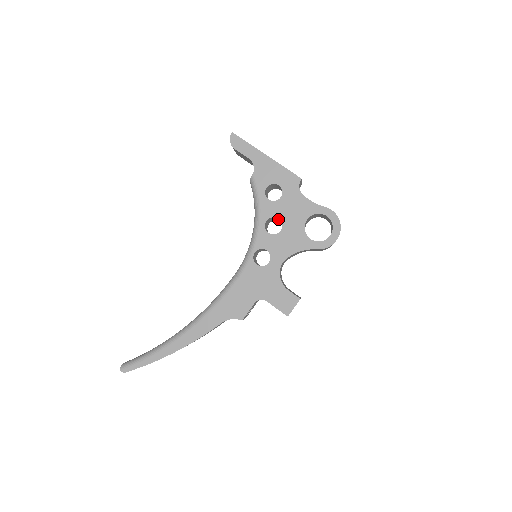
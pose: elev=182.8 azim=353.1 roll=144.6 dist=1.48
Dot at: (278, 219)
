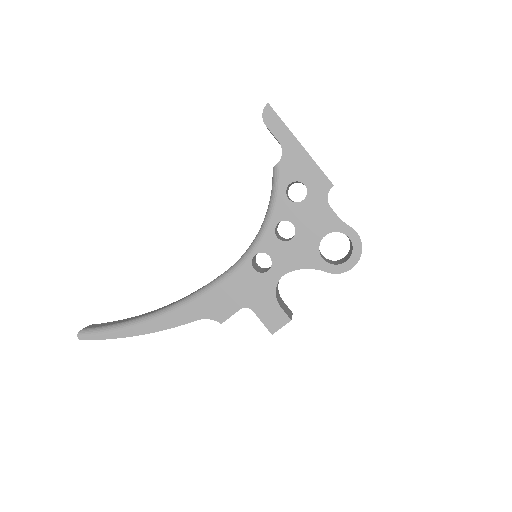
Dot at: occluded
